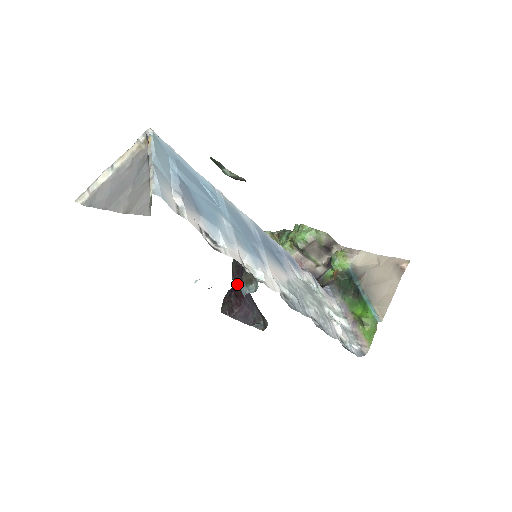
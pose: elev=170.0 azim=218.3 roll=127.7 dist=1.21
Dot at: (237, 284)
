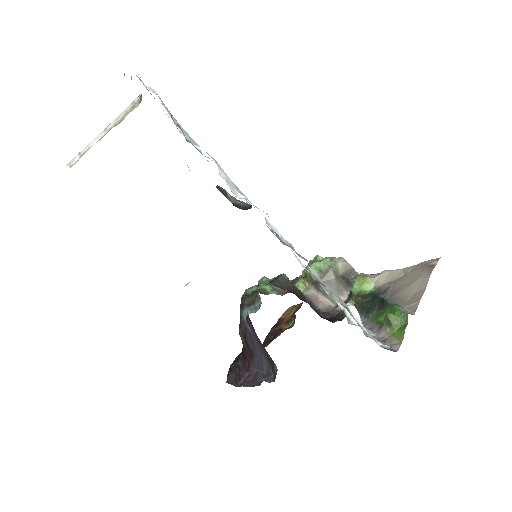
Dot at: (245, 337)
